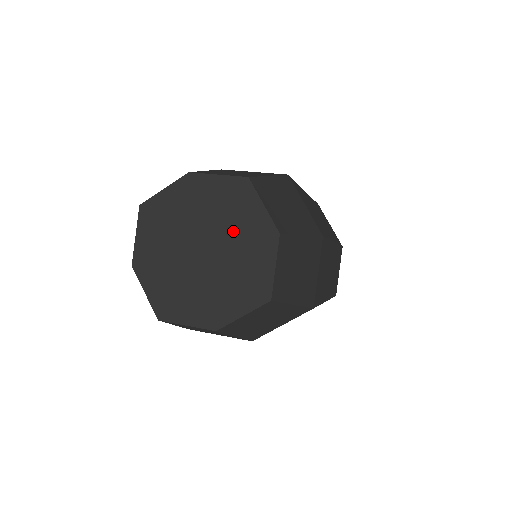
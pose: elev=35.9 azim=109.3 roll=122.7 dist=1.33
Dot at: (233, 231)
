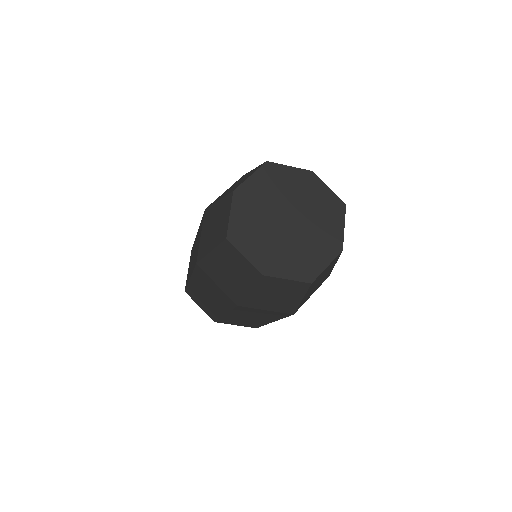
Dot at: (316, 226)
